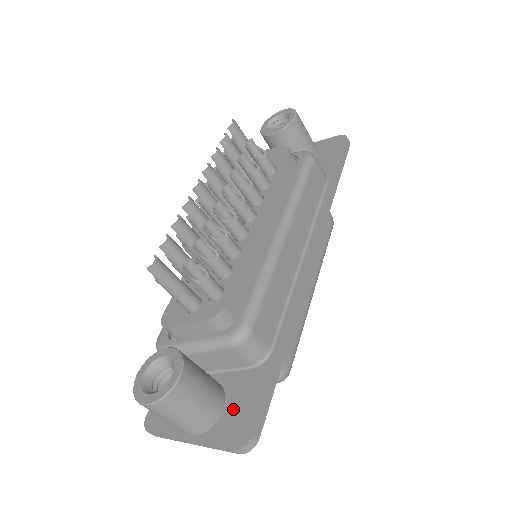
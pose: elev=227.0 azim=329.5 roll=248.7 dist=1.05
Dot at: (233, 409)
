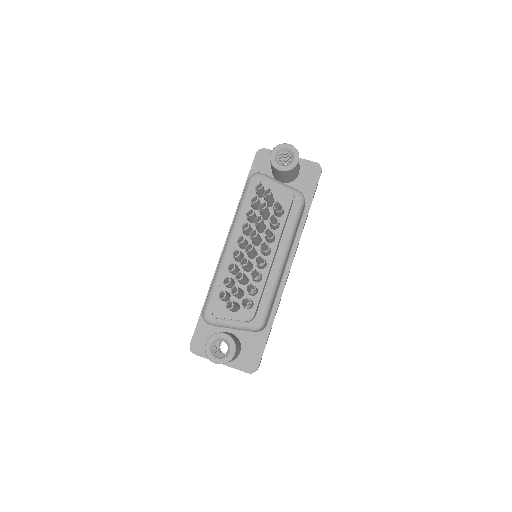
Dot at: (246, 353)
